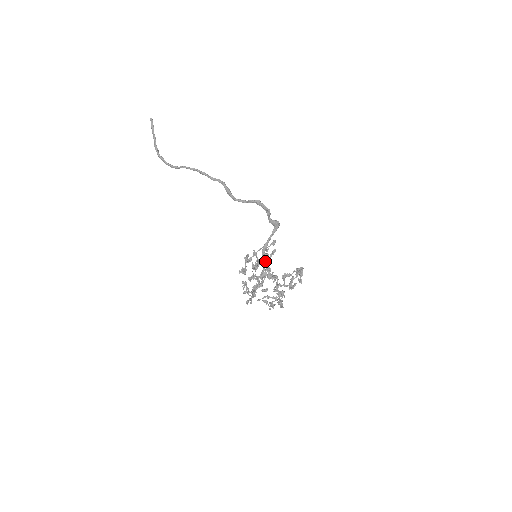
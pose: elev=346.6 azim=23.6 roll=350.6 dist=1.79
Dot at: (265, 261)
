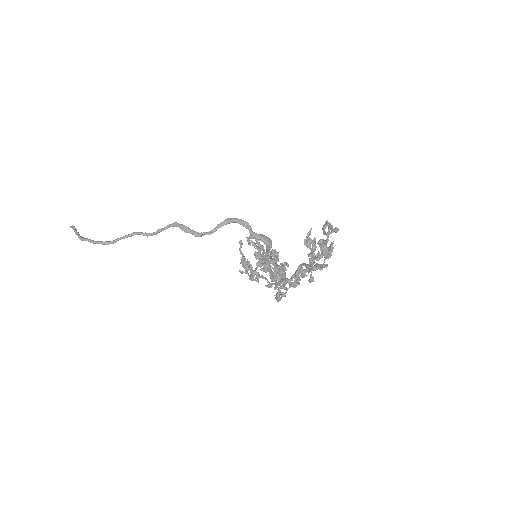
Dot at: occluded
